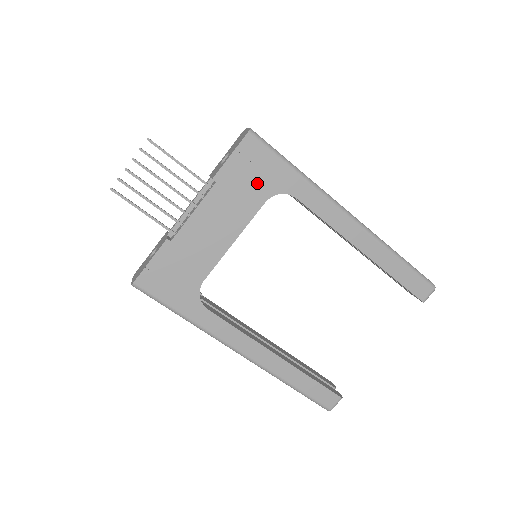
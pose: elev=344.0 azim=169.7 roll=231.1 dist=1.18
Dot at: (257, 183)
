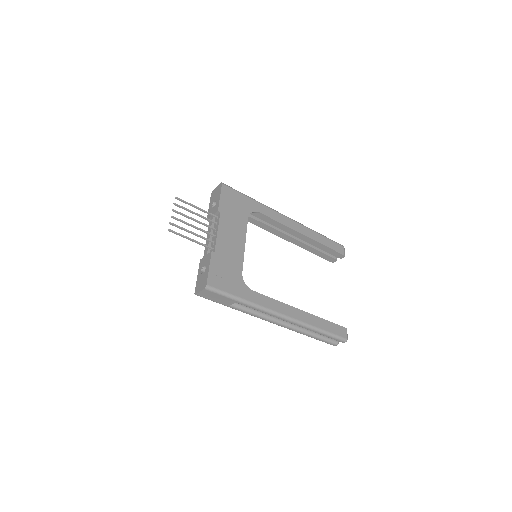
Dot at: (239, 209)
